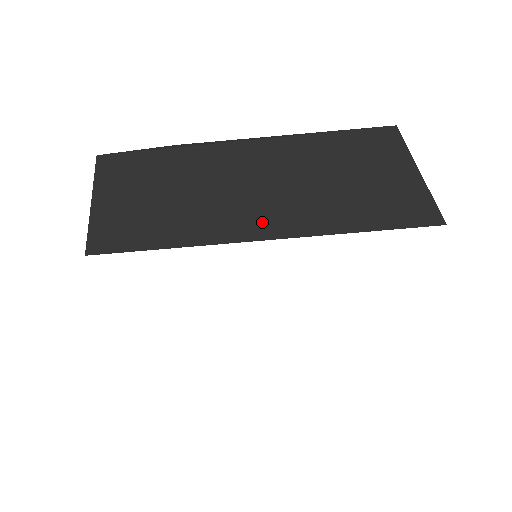
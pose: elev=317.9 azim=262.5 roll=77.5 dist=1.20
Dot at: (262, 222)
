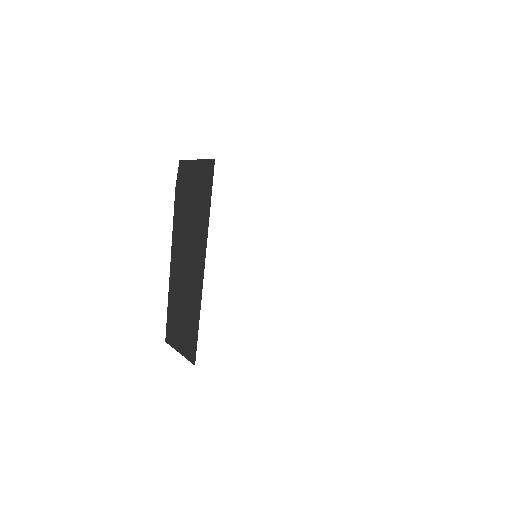
Dot at: occluded
